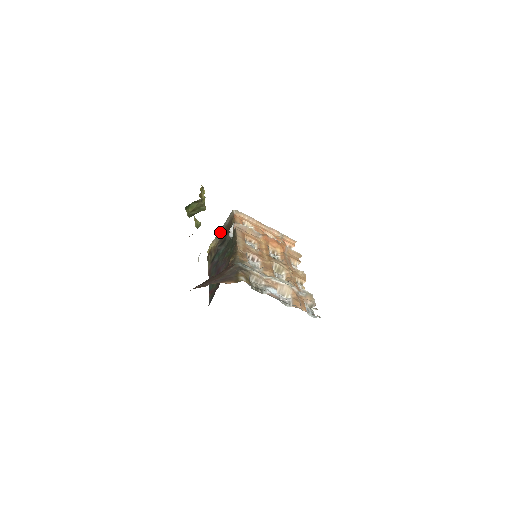
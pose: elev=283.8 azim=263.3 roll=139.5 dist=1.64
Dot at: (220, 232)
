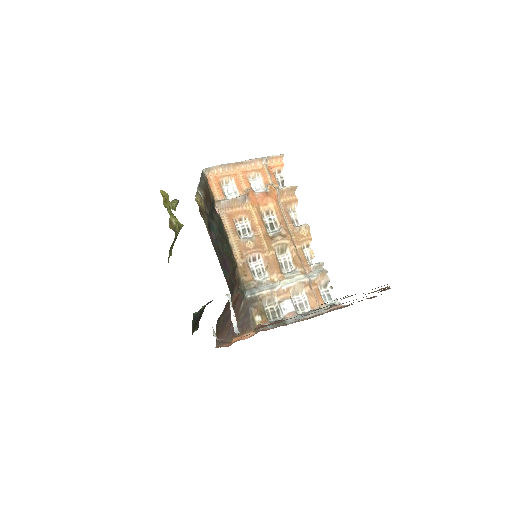
Dot at: (200, 188)
